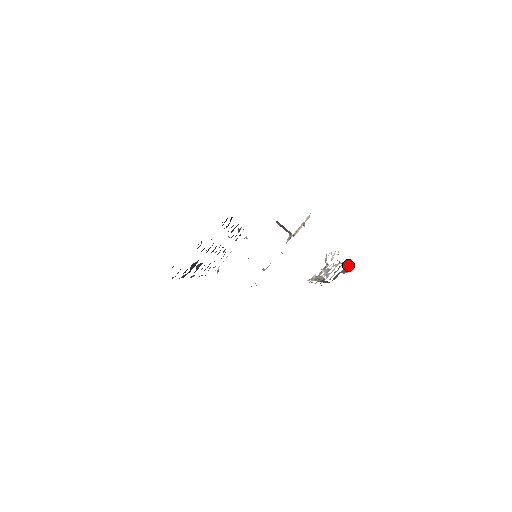
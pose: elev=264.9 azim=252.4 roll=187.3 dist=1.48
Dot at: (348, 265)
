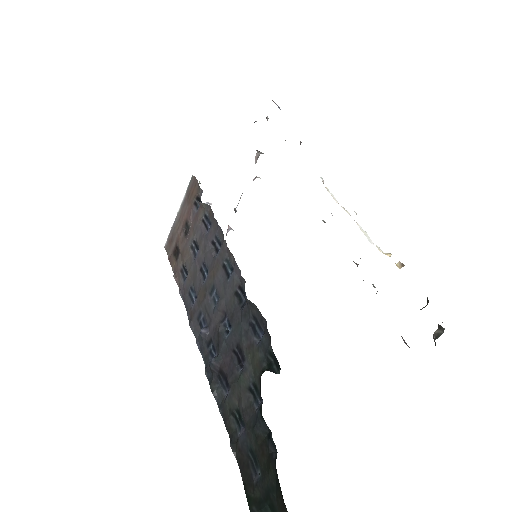
Dot at: occluded
